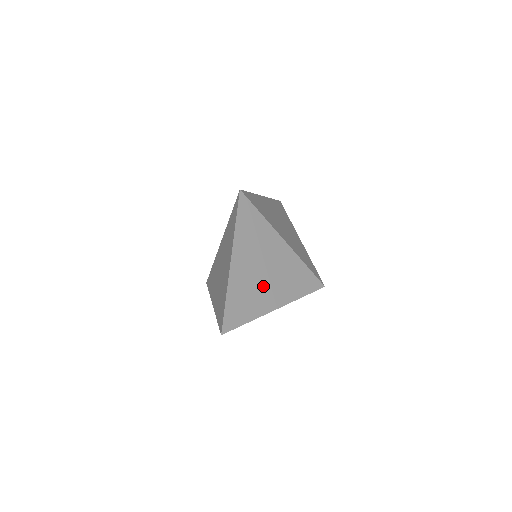
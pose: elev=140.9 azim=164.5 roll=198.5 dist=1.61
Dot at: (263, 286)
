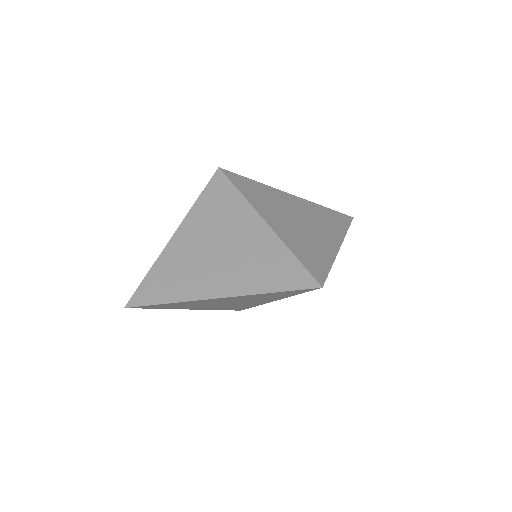
Dot at: (209, 267)
